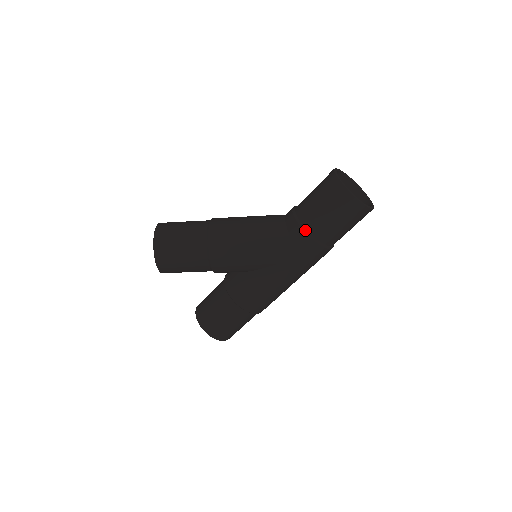
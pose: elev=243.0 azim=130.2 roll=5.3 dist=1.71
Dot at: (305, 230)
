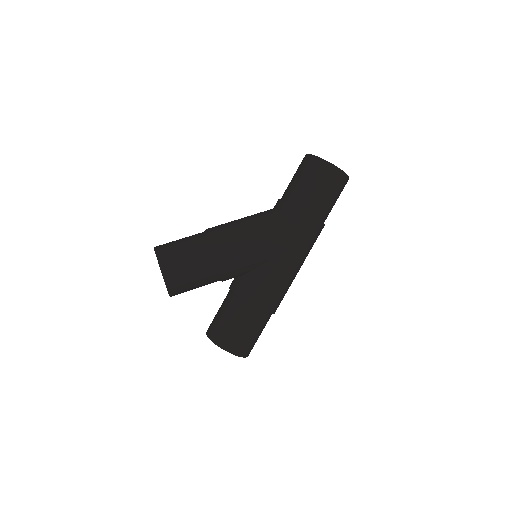
Dot at: (300, 209)
